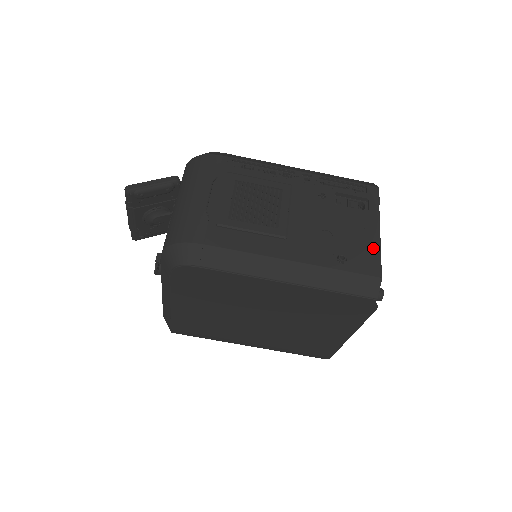
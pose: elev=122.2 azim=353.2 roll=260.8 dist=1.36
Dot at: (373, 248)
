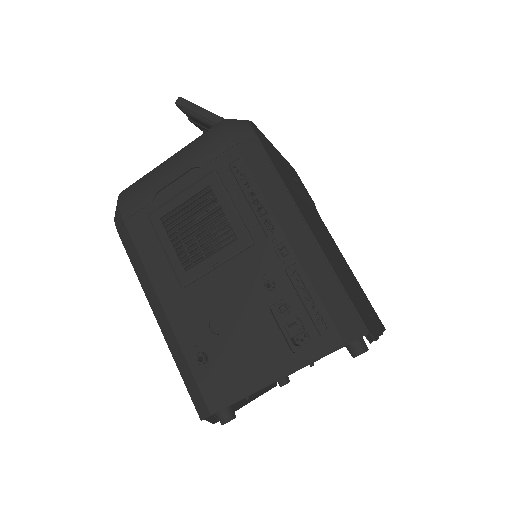
Dot at: (242, 386)
